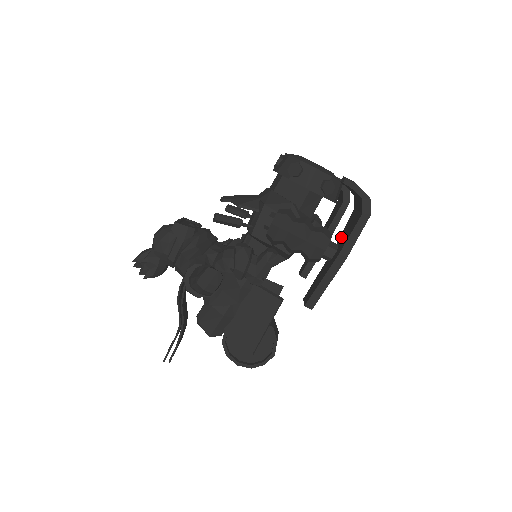
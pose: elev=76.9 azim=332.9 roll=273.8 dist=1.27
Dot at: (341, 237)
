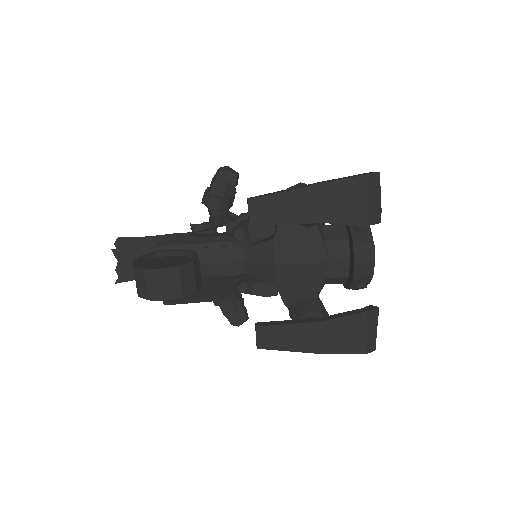
Dot at: occluded
